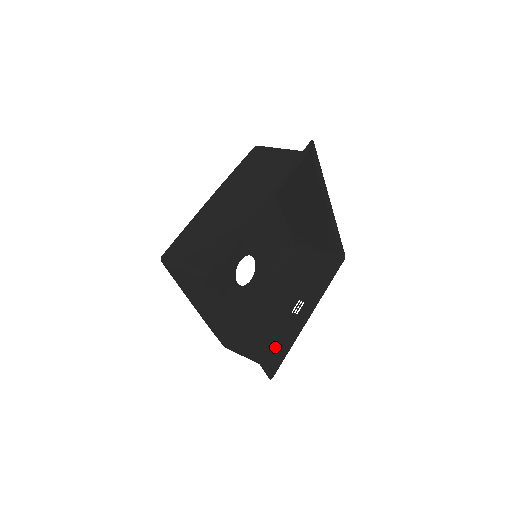
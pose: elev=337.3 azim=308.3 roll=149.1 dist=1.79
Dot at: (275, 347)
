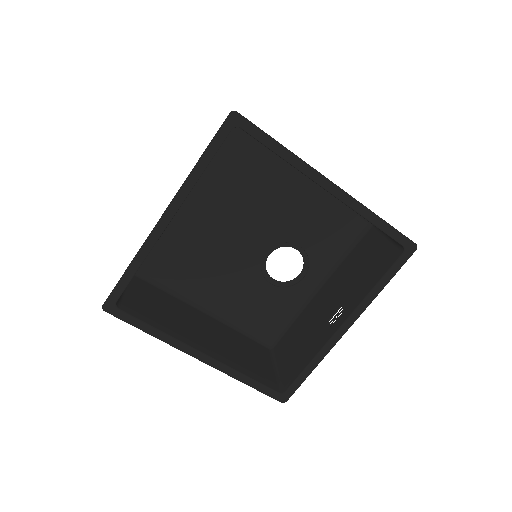
Dot at: (297, 364)
